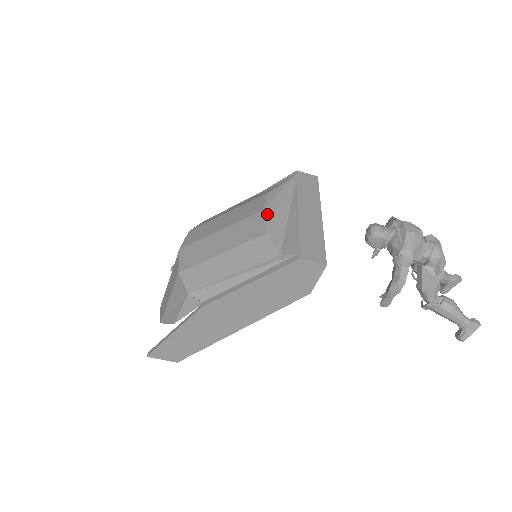
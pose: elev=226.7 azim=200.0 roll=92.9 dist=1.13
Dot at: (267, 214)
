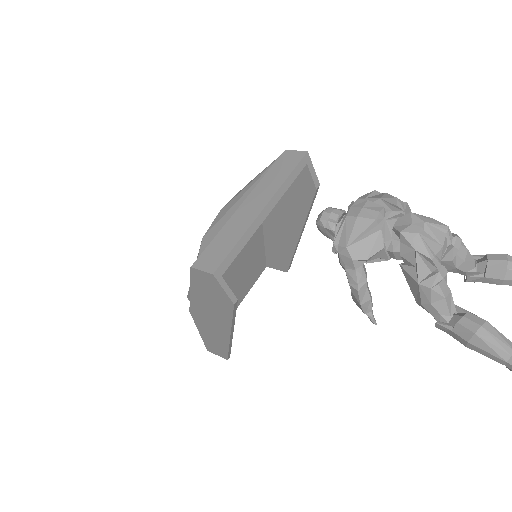
Dot at: (220, 214)
